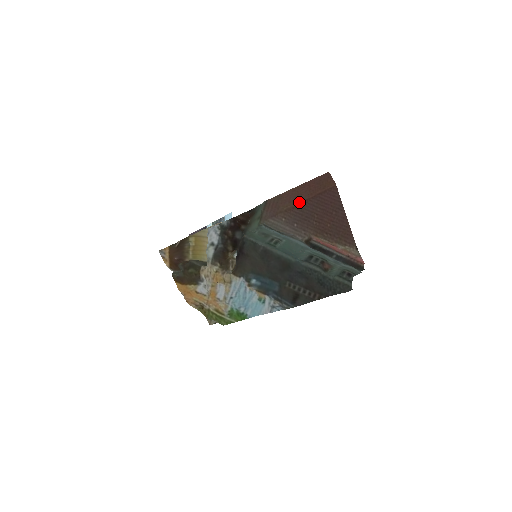
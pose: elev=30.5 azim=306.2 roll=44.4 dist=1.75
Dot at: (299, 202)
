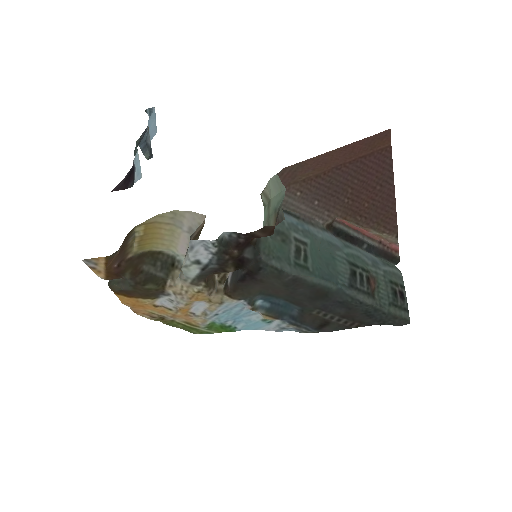
Dot at: (328, 168)
